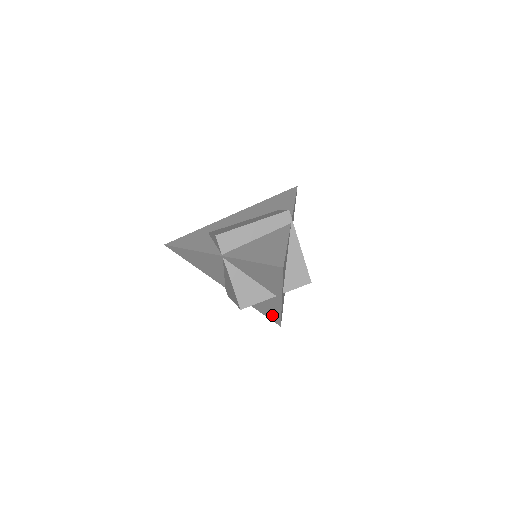
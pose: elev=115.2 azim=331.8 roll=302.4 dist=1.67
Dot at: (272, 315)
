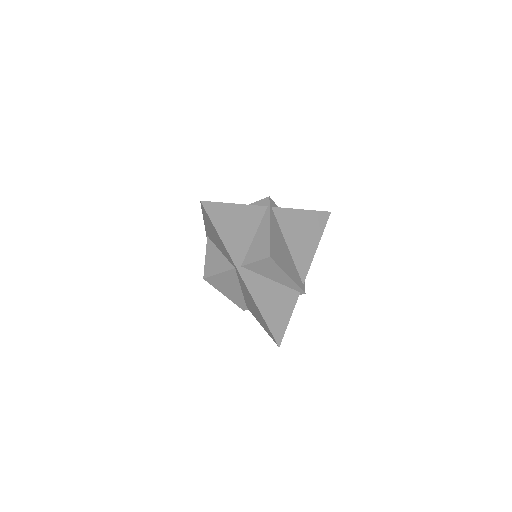
Dot at: (264, 323)
